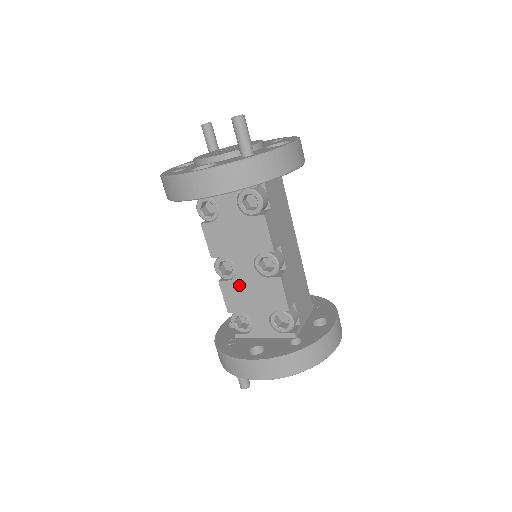
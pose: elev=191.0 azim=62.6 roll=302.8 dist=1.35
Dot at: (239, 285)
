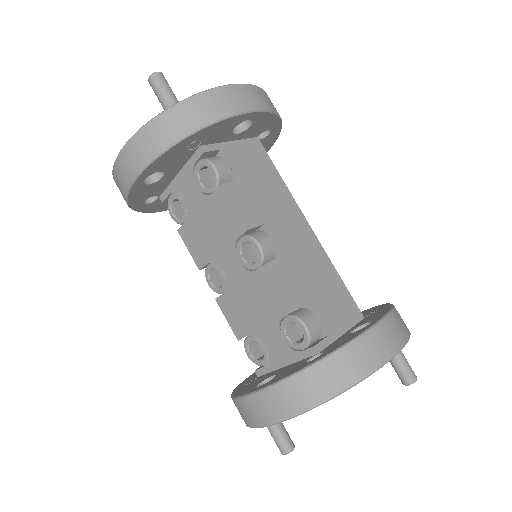
Dot at: (234, 295)
